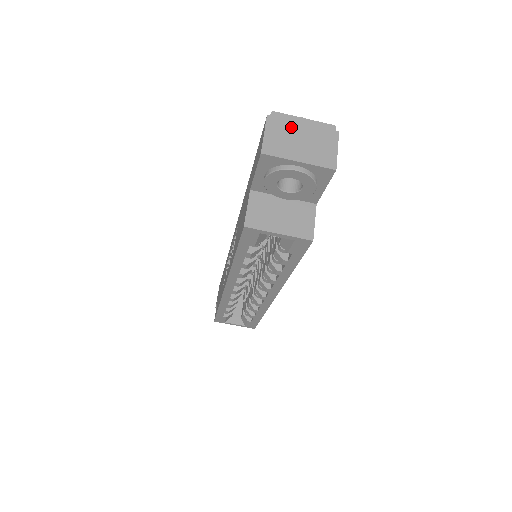
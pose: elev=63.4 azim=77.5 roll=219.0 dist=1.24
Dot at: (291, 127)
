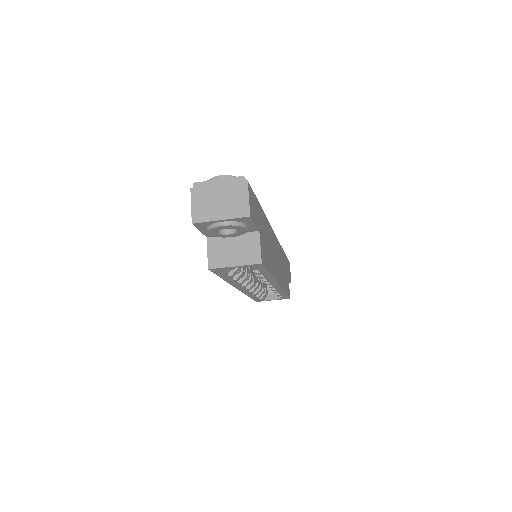
Dot at: (210, 192)
